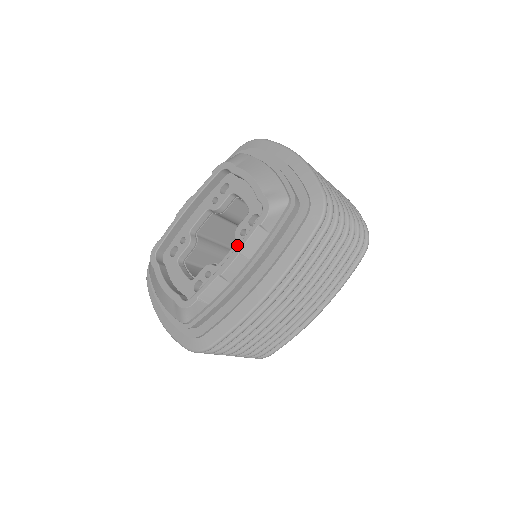
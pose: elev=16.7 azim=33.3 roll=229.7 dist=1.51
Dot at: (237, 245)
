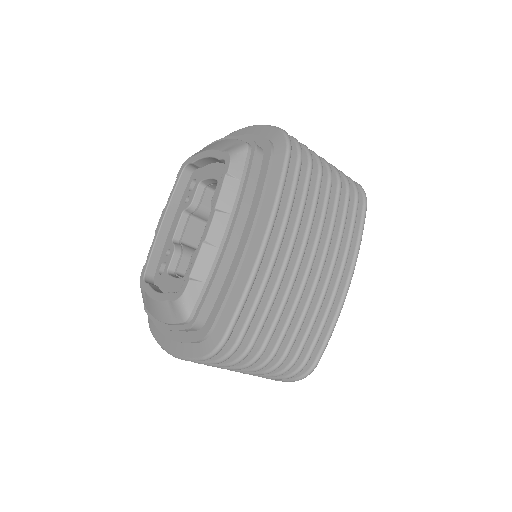
Dot at: occluded
